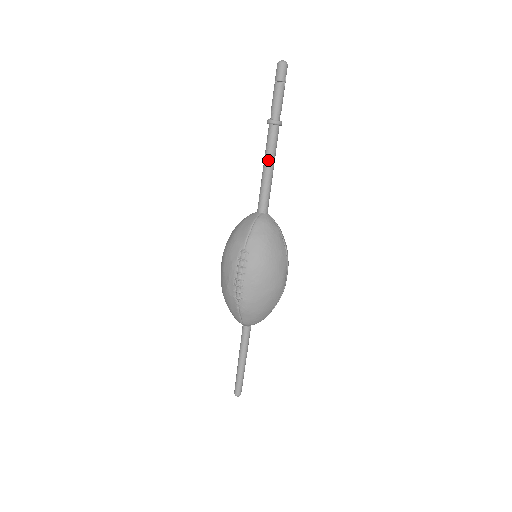
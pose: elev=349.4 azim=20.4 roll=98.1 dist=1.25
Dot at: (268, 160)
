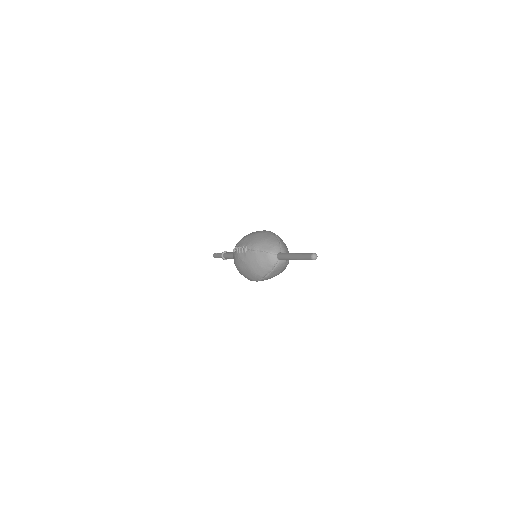
Dot at: (230, 254)
